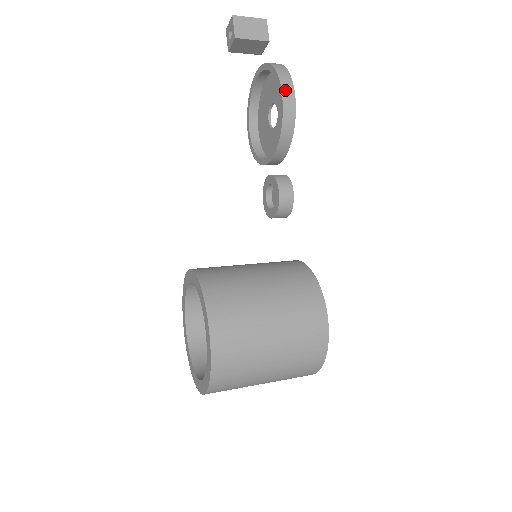
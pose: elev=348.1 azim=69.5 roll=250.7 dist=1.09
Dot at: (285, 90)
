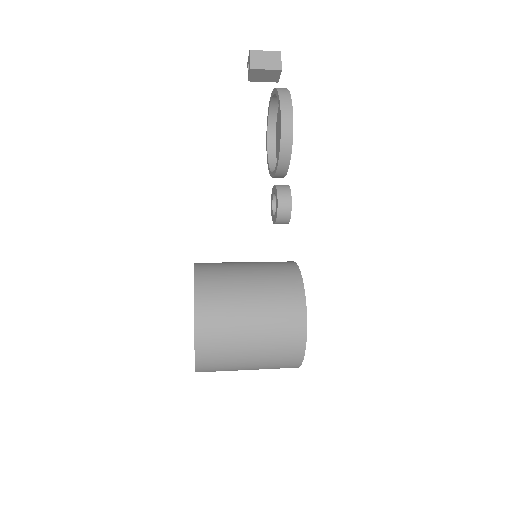
Dot at: (284, 110)
